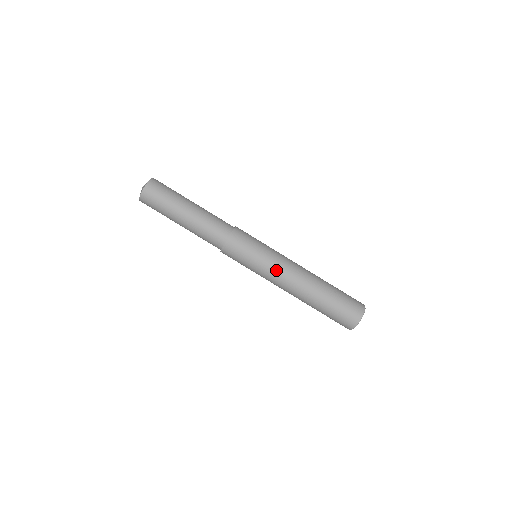
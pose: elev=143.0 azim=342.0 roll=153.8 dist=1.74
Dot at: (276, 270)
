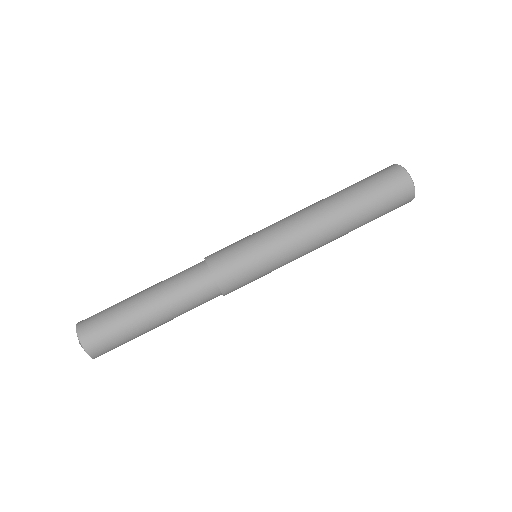
Dot at: (286, 234)
